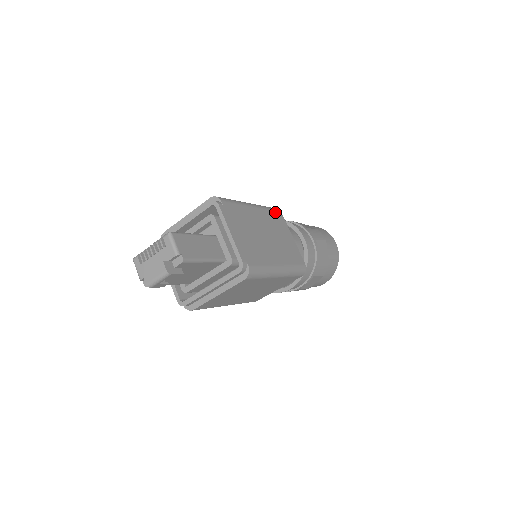
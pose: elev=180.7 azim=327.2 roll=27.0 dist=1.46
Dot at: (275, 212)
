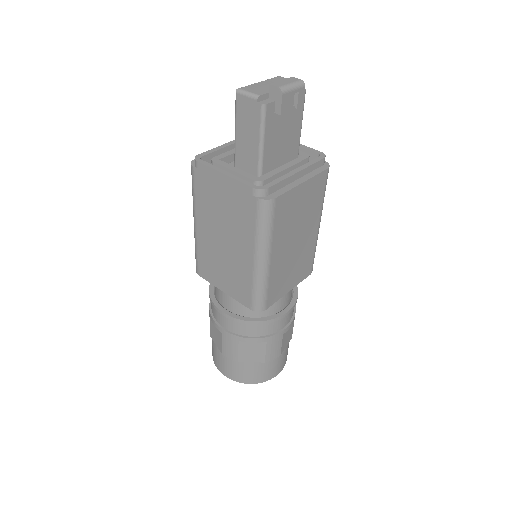
Dot at: occluded
